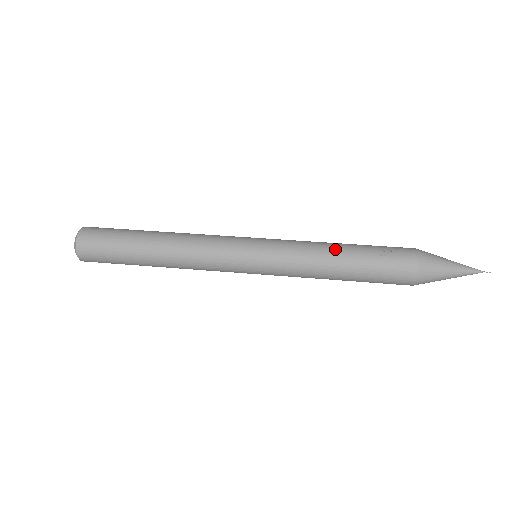
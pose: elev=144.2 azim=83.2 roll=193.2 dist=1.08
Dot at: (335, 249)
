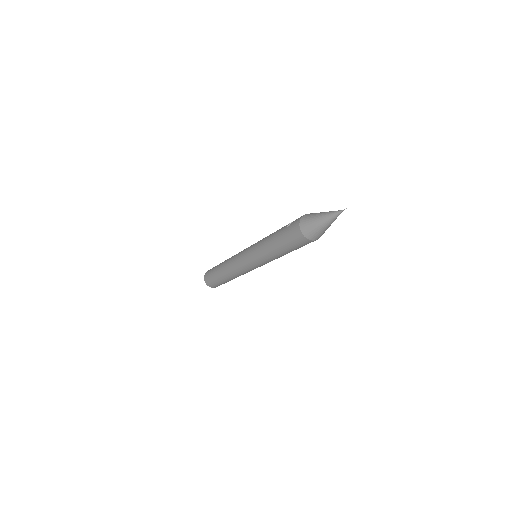
Dot at: (272, 234)
